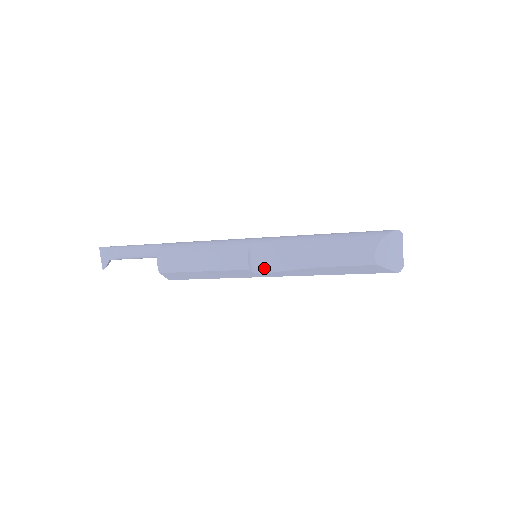
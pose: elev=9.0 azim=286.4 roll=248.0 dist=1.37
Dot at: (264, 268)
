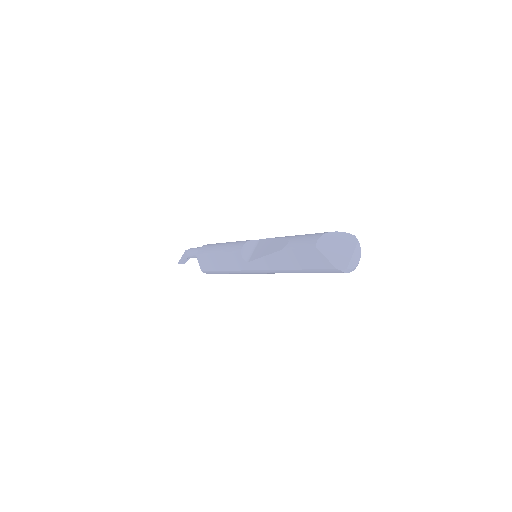
Dot at: (252, 258)
